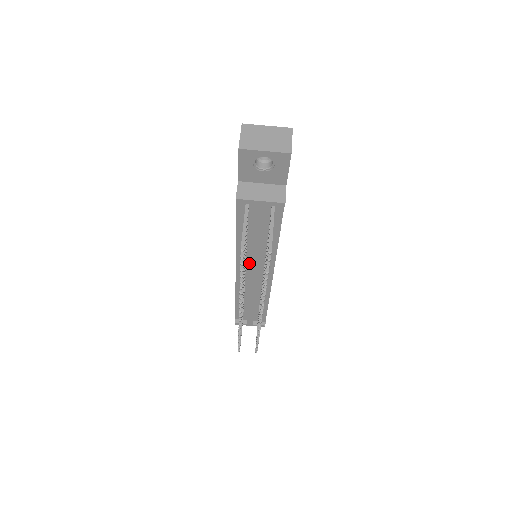
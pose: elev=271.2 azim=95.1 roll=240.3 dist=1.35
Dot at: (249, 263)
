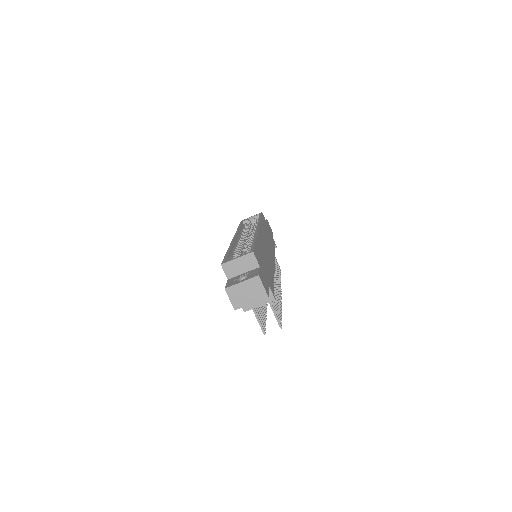
Dot at: occluded
